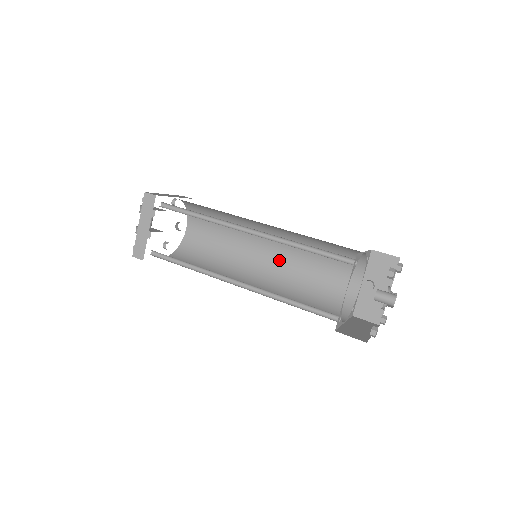
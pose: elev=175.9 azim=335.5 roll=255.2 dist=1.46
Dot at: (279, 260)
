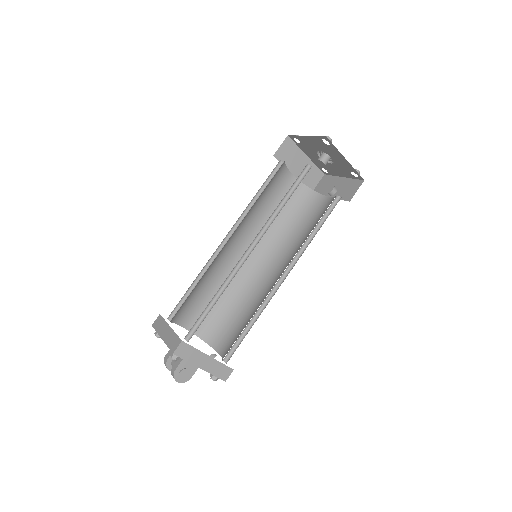
Dot at: (284, 263)
